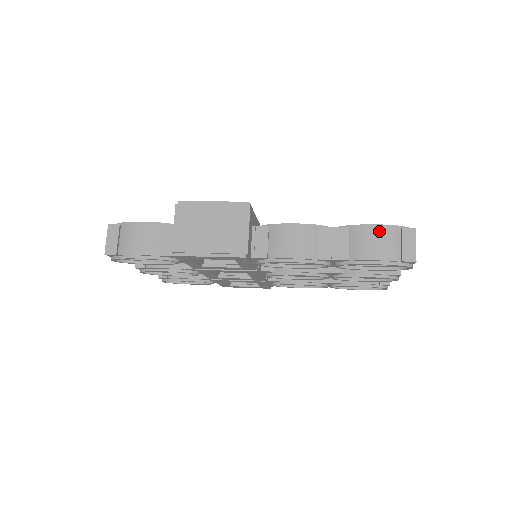
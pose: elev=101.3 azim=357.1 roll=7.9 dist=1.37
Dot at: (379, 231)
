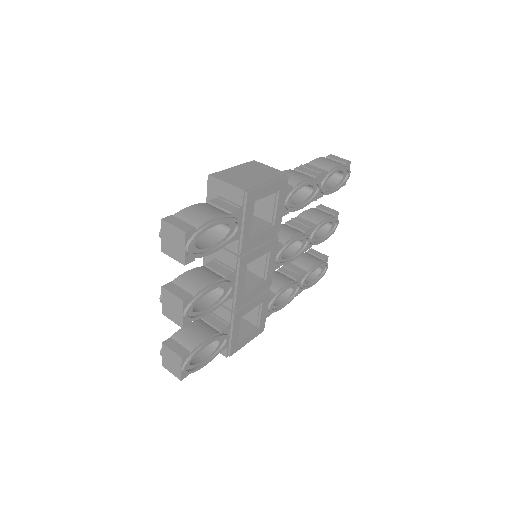
Dot at: (321, 158)
